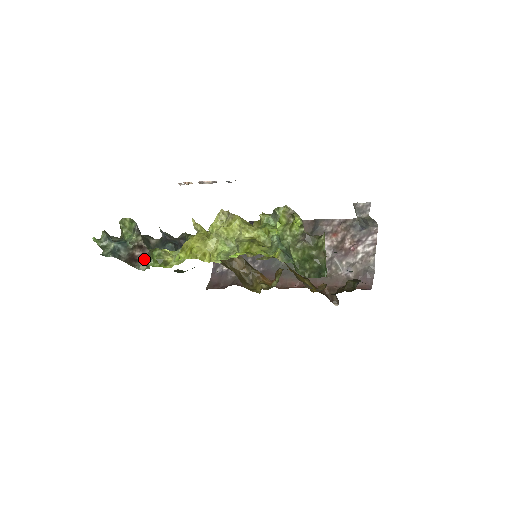
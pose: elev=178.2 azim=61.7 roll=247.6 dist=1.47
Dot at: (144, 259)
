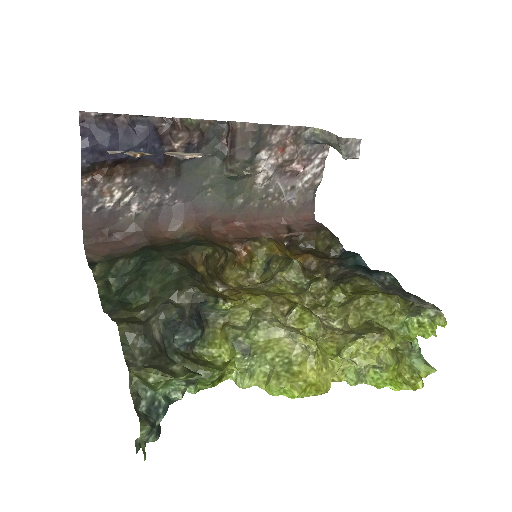
Dot at: occluded
